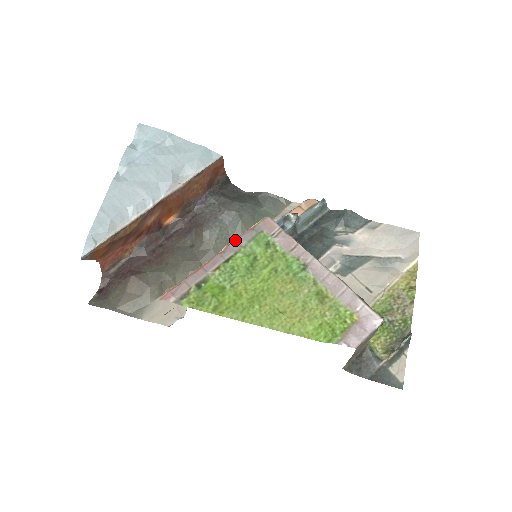
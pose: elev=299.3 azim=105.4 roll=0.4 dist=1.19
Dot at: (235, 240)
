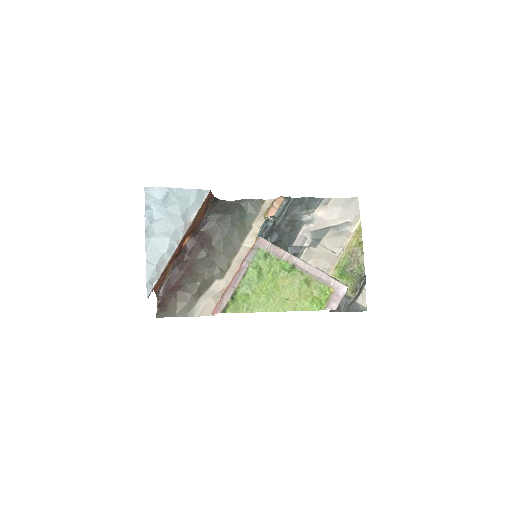
Dot at: (244, 260)
